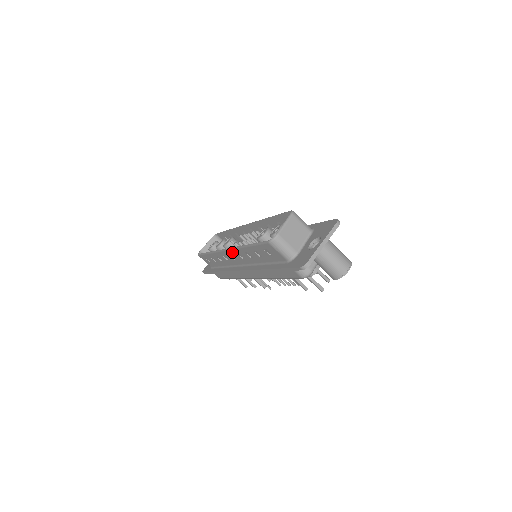
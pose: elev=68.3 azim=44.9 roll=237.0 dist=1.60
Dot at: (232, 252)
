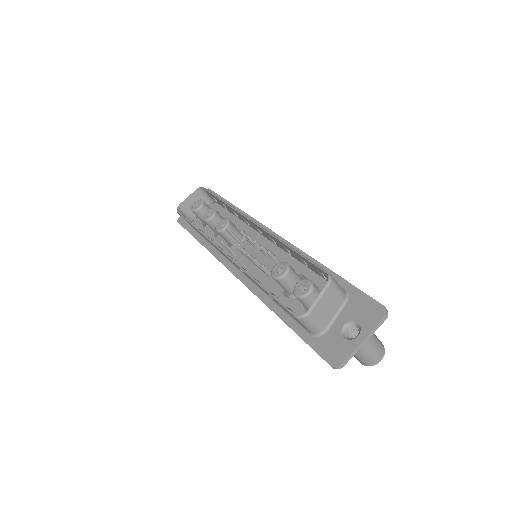
Dot at: occluded
